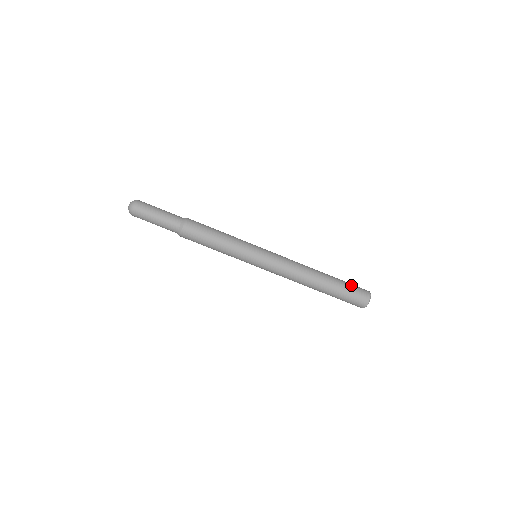
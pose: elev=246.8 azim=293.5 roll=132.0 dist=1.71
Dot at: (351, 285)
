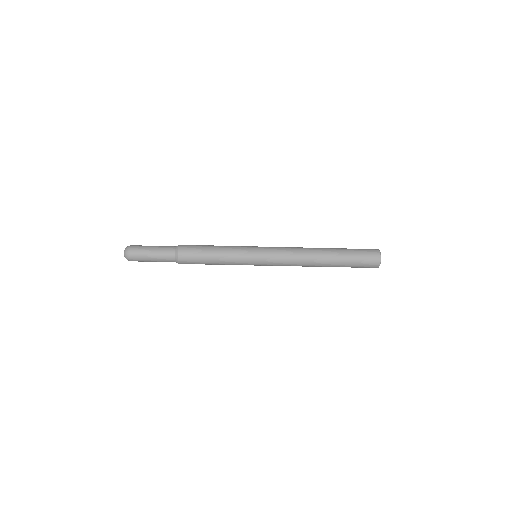
Dot at: (358, 254)
